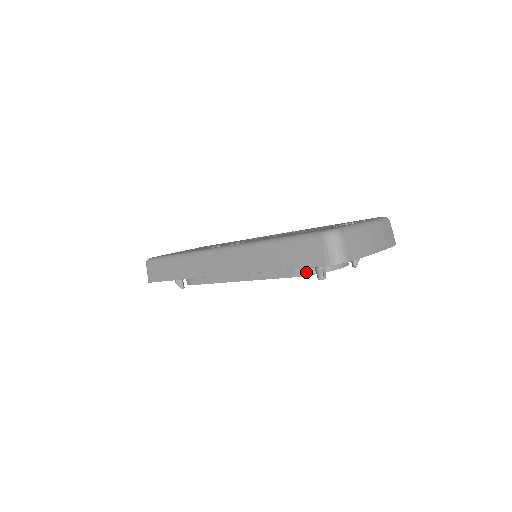
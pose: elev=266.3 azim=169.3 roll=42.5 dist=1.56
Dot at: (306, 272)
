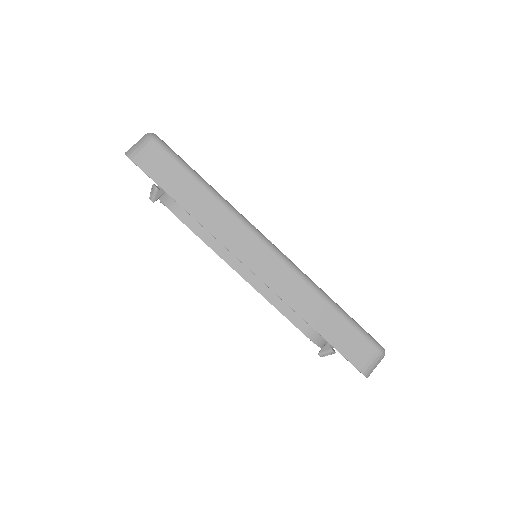
Dot at: (315, 339)
